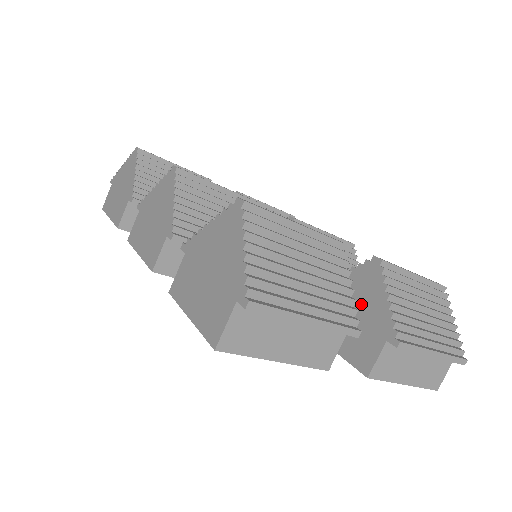
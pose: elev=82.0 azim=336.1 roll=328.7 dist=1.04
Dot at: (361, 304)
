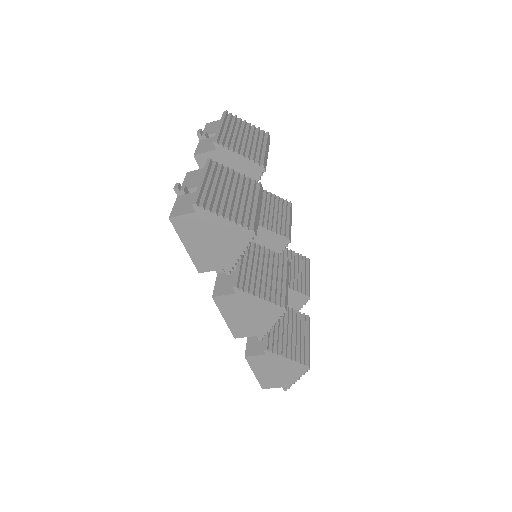
Dot at: (288, 304)
